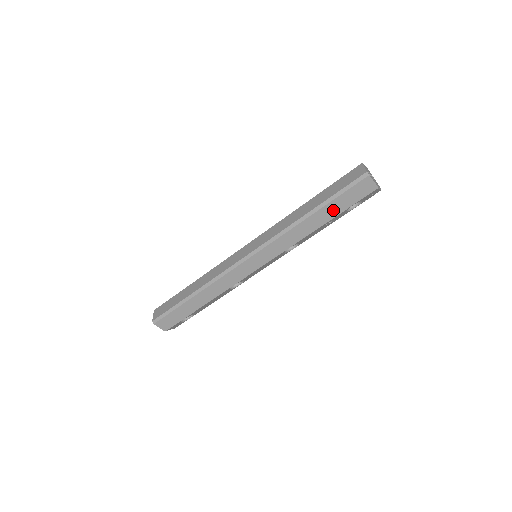
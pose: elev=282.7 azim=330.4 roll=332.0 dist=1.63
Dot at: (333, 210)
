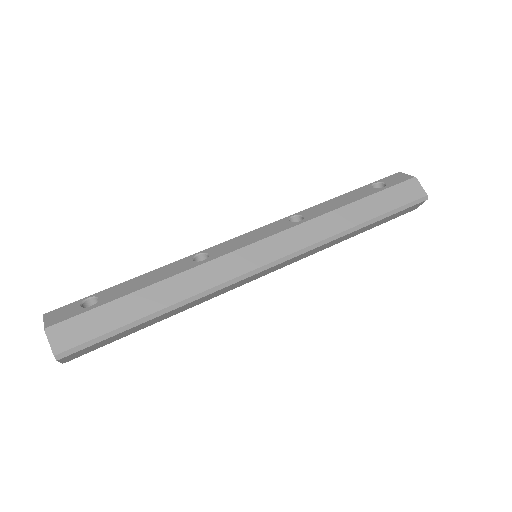
Dot at: (375, 224)
